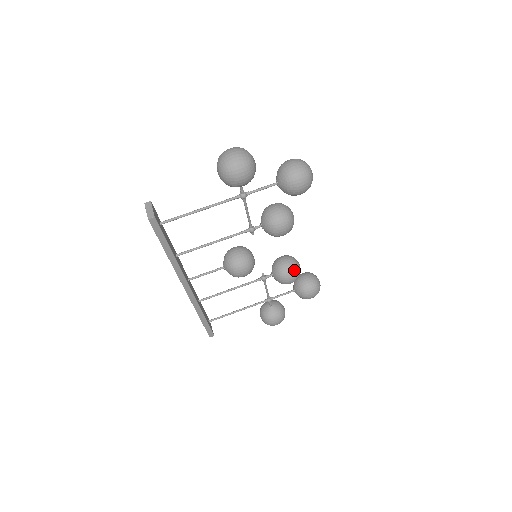
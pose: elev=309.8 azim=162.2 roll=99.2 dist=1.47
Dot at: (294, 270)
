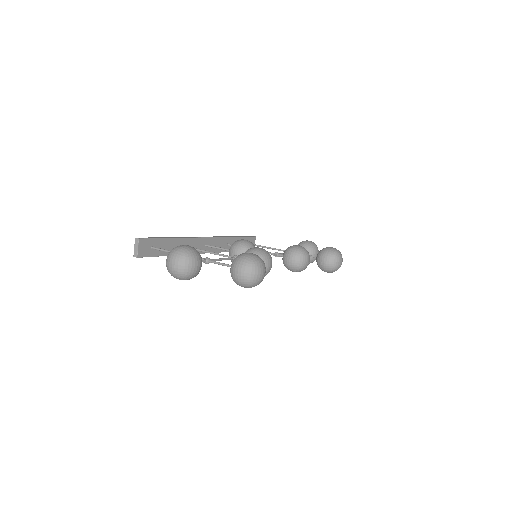
Dot at: (295, 269)
